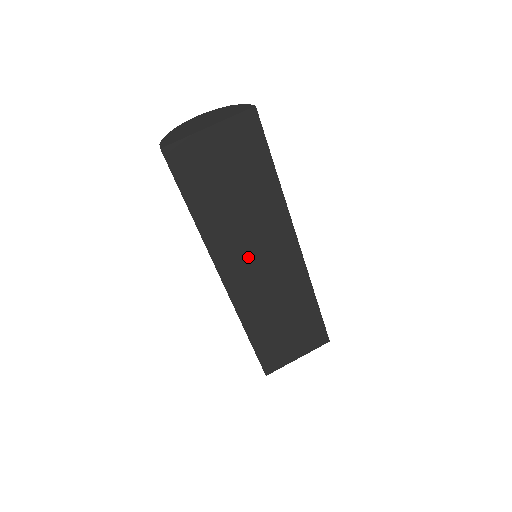
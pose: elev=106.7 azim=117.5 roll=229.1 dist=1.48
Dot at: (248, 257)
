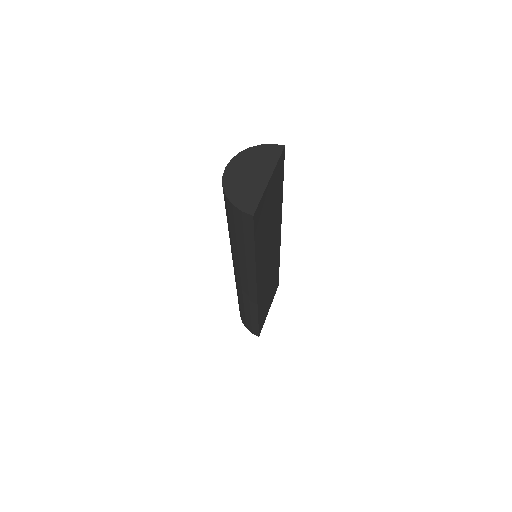
Dot at: (266, 261)
